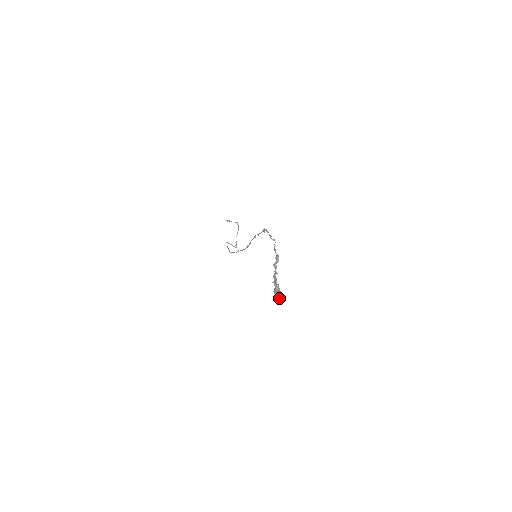
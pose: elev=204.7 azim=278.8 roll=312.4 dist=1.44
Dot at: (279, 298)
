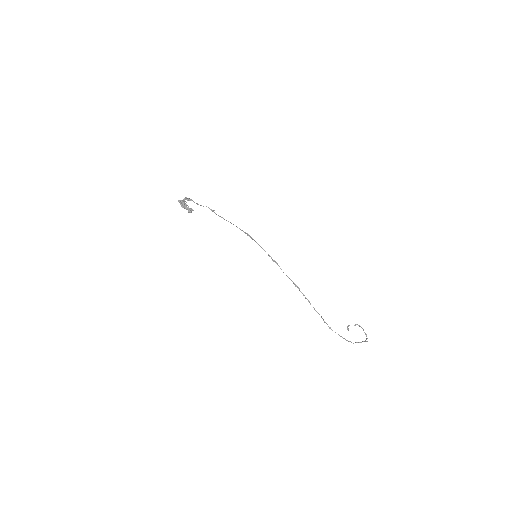
Dot at: (181, 204)
